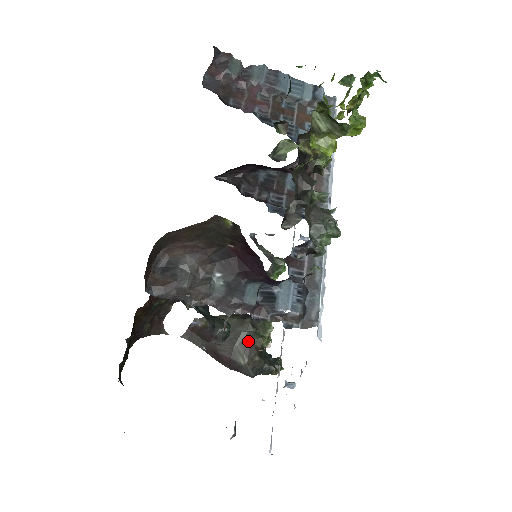
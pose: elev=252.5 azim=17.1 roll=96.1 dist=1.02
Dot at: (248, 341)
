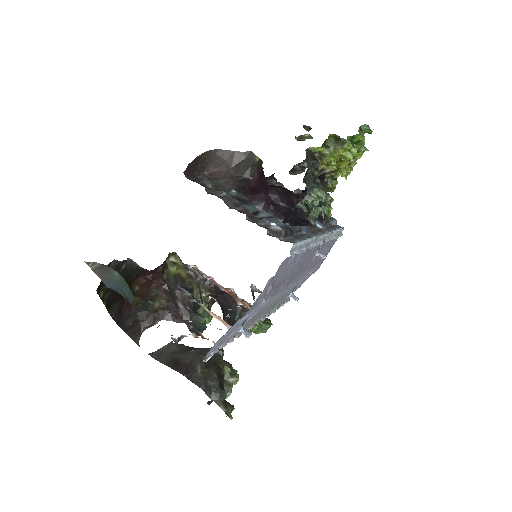
Dot at: (213, 357)
